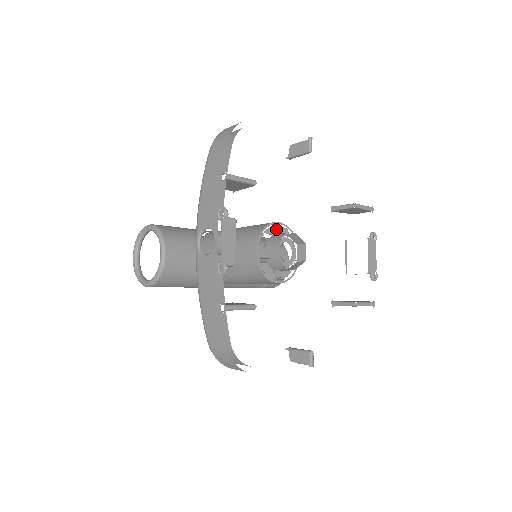
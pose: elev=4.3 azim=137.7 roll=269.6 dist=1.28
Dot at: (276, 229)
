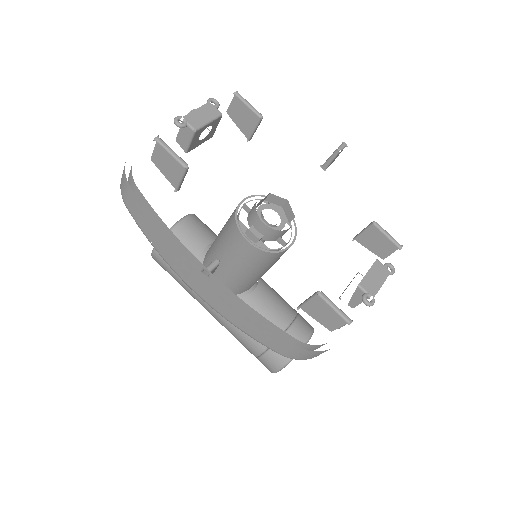
Dot at: occluded
